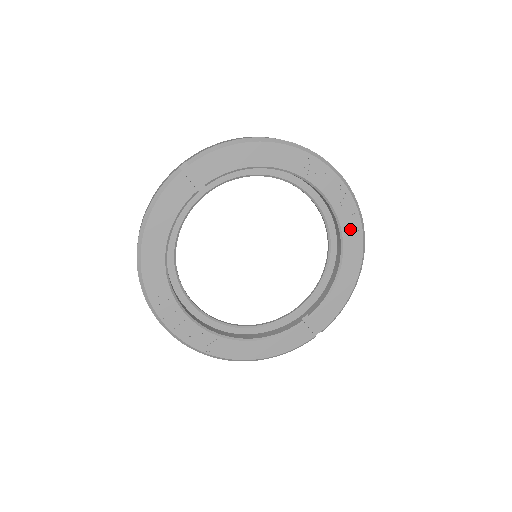
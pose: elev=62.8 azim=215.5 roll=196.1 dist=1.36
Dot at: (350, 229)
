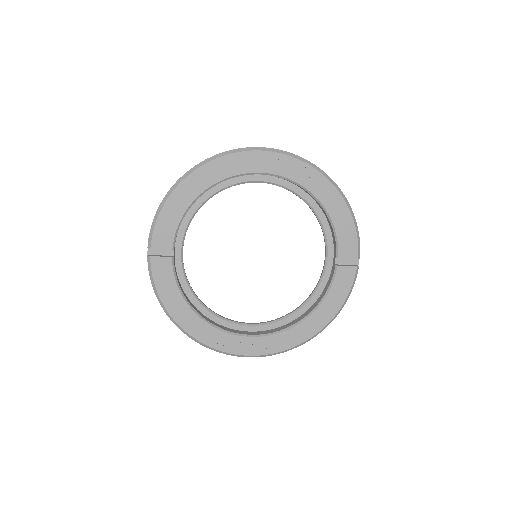
Dot at: (299, 174)
